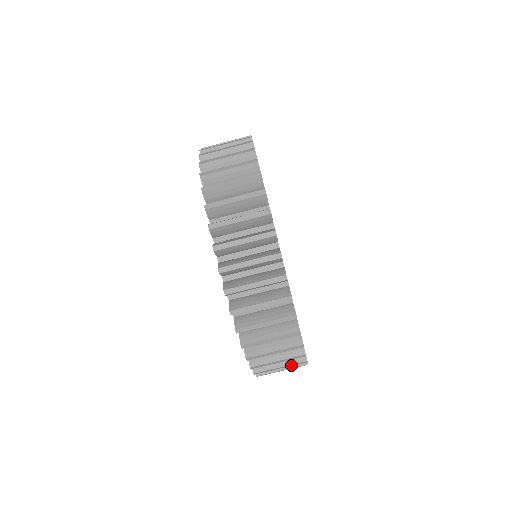
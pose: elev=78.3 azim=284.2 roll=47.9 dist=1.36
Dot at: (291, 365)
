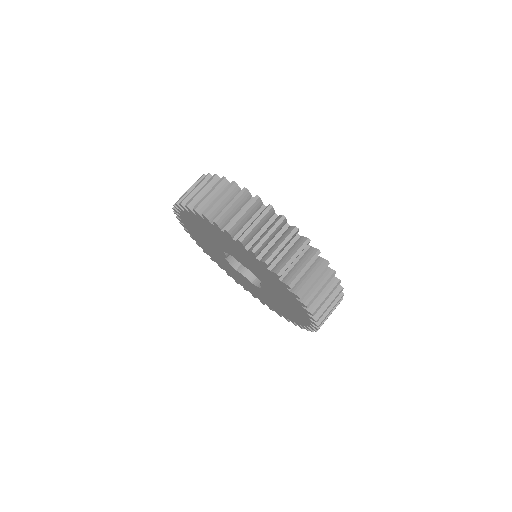
Dot at: (275, 227)
